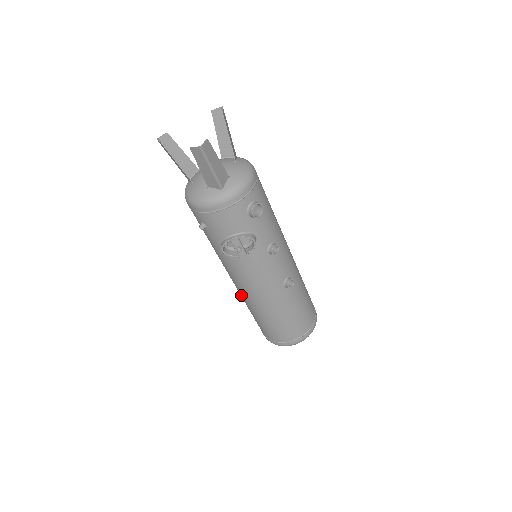
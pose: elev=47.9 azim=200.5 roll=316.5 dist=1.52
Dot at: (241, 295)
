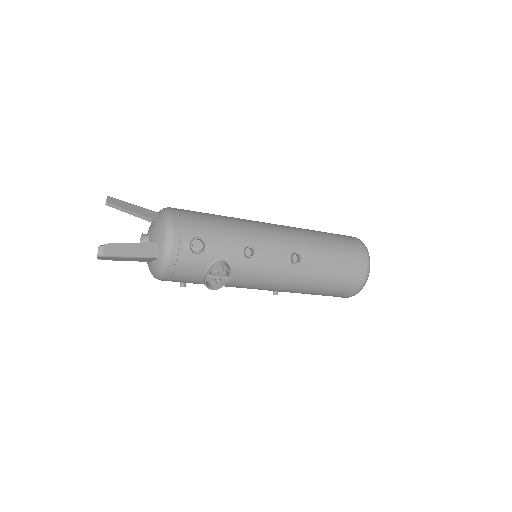
Dot at: (273, 294)
